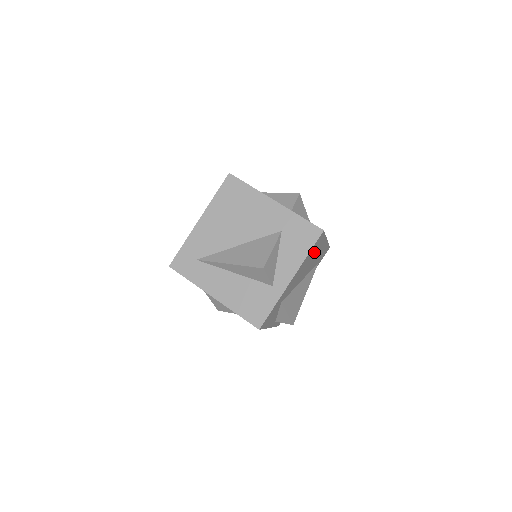
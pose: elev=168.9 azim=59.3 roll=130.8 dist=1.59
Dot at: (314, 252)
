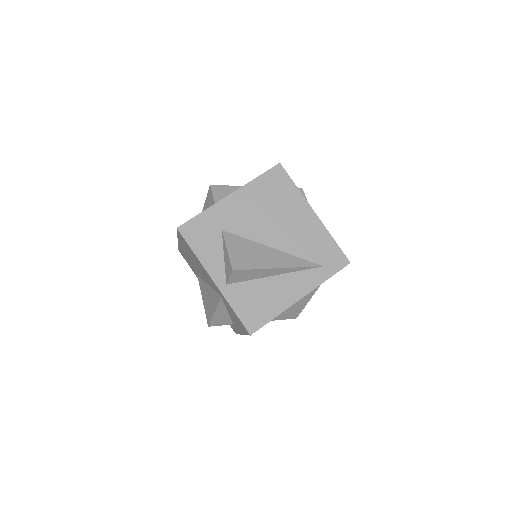
Dot at: (279, 199)
